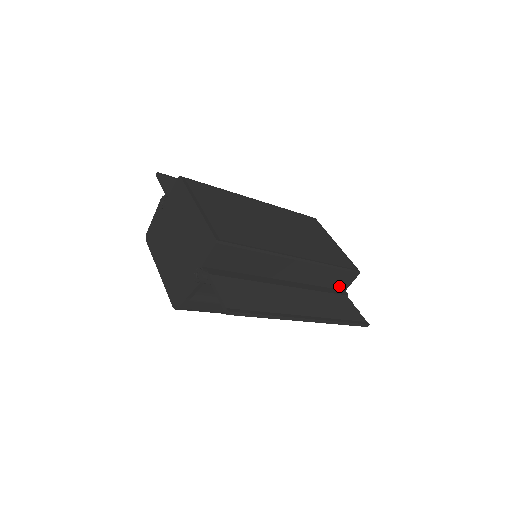
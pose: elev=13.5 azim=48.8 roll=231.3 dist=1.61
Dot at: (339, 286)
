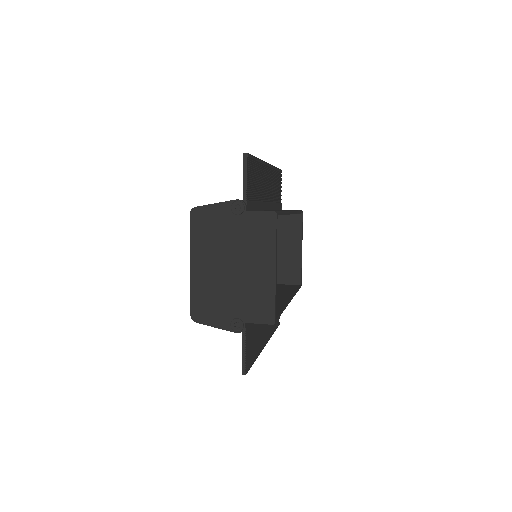
Dot at: occluded
